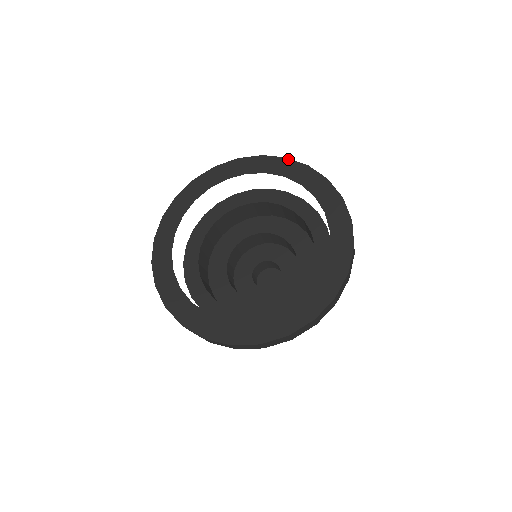
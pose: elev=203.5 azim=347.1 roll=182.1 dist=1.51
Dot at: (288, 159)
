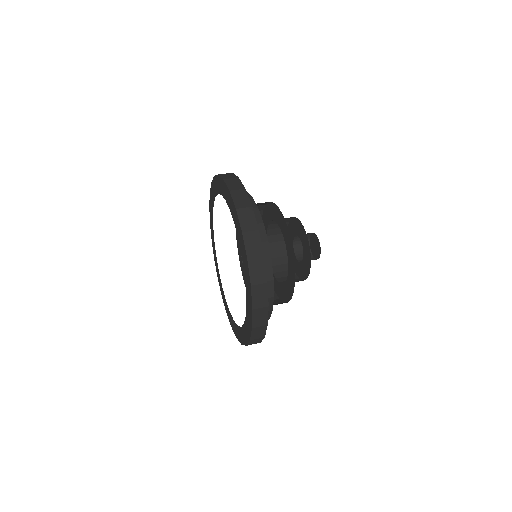
Dot at: (230, 194)
